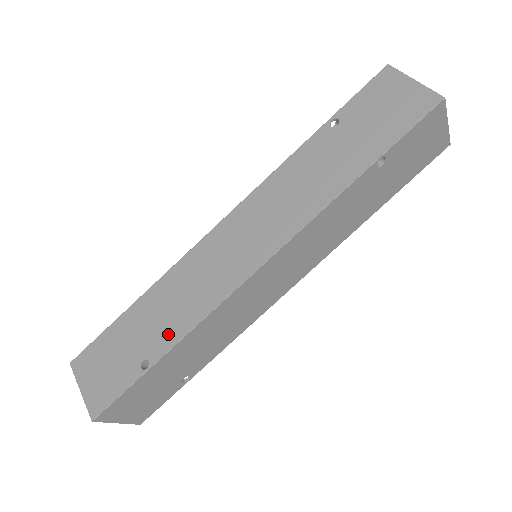
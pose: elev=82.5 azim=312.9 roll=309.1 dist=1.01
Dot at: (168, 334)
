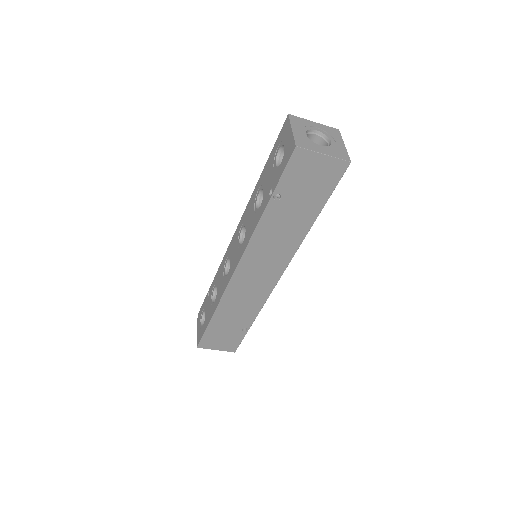
Dot at: (248, 318)
